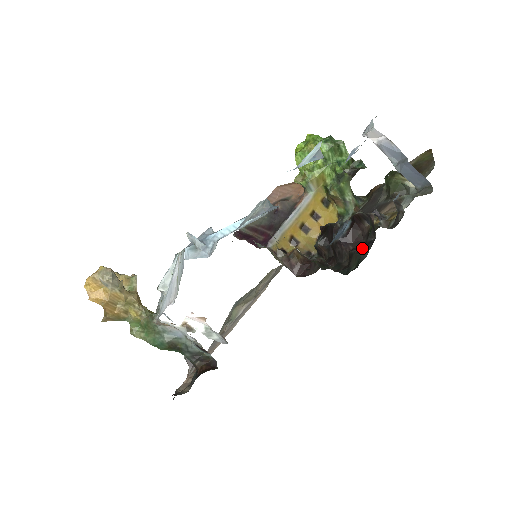
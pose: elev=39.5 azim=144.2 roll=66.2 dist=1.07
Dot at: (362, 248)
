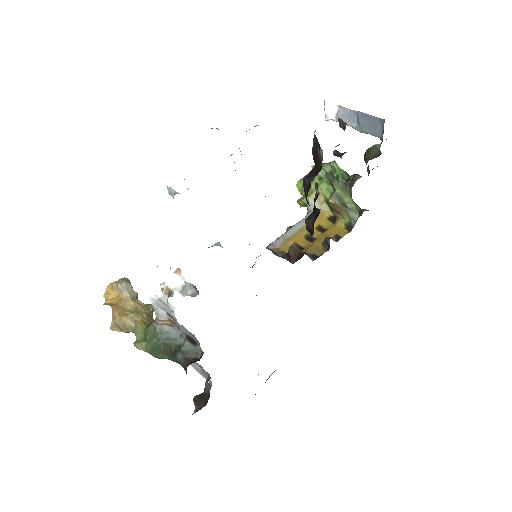
Dot at: occluded
